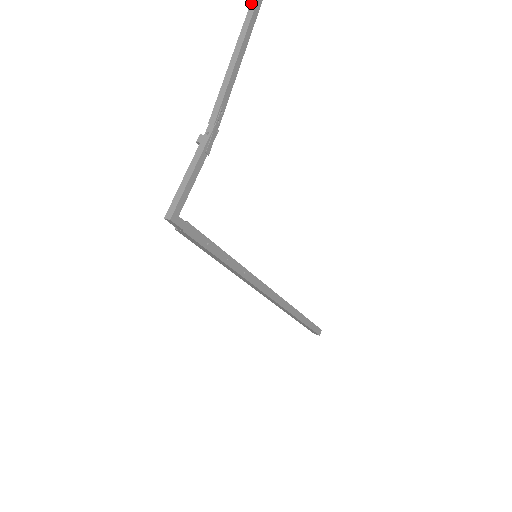
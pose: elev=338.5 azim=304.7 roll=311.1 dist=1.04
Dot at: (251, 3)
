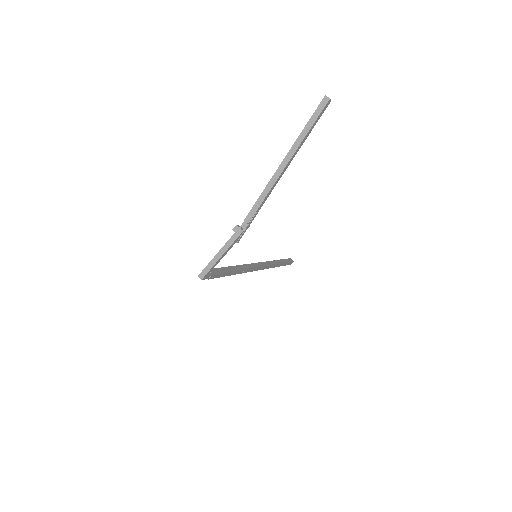
Dot at: (311, 118)
